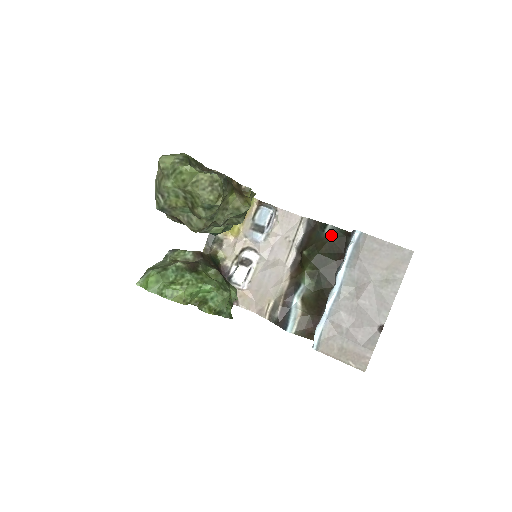
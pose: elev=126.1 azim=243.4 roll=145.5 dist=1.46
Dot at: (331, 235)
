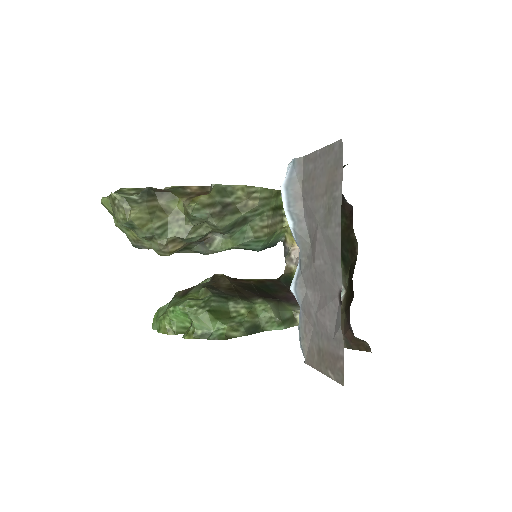
Dot at: occluded
